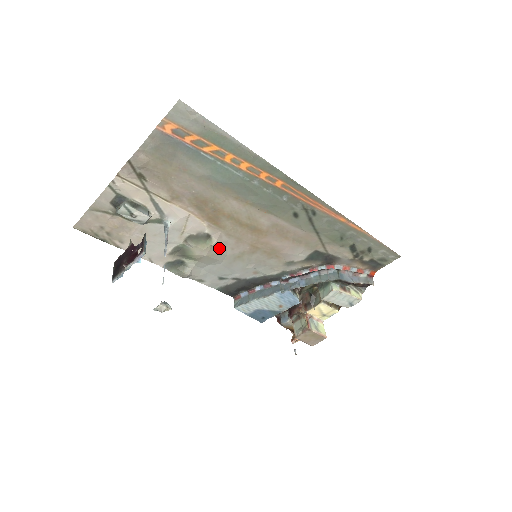
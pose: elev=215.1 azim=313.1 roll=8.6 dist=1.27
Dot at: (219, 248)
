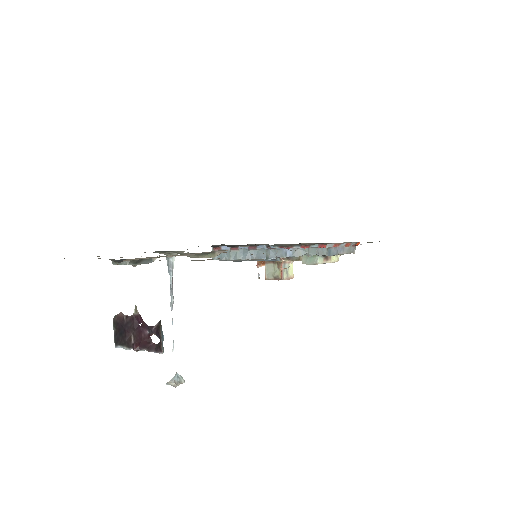
Dot at: occluded
